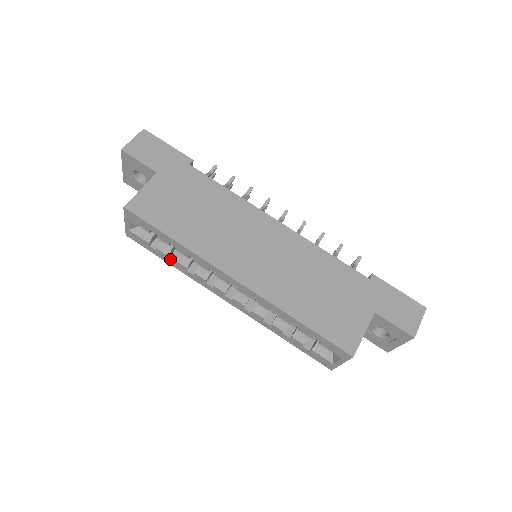
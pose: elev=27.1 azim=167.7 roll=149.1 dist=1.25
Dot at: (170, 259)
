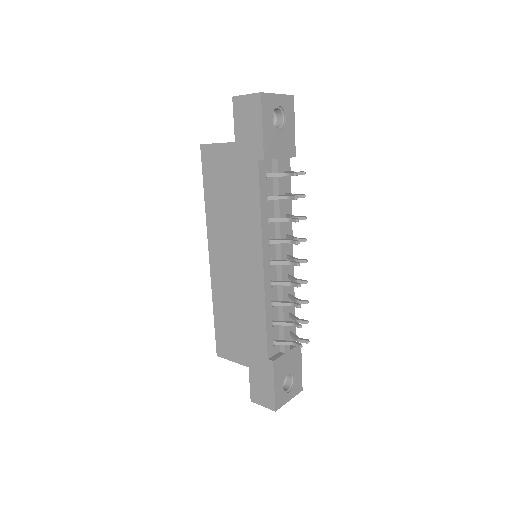
Dot at: occluded
